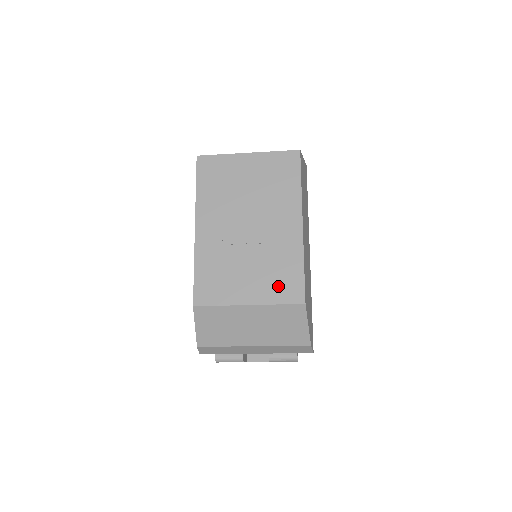
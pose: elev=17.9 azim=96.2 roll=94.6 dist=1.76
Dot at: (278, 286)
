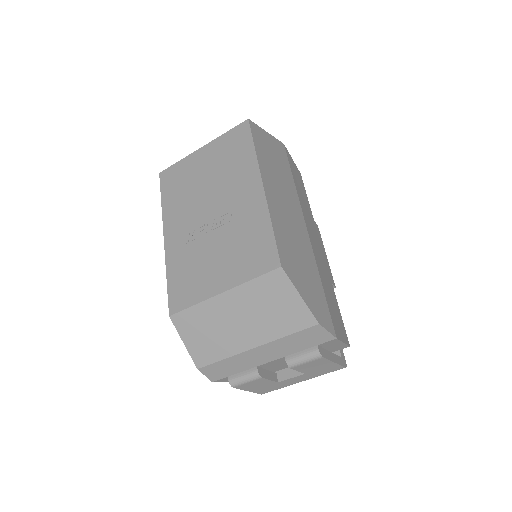
Dot at: (249, 260)
